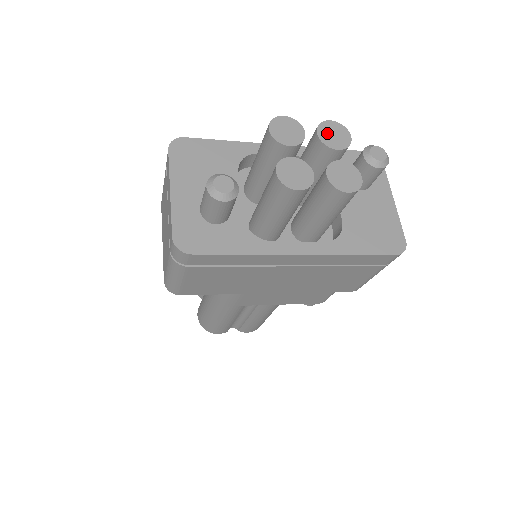
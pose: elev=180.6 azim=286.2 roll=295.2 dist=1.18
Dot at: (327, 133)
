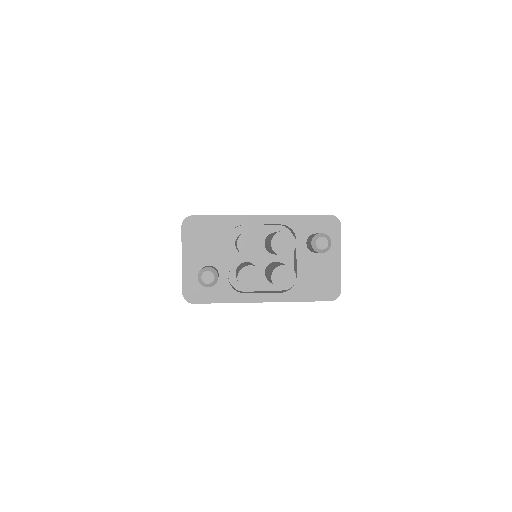
Dot at: (278, 243)
